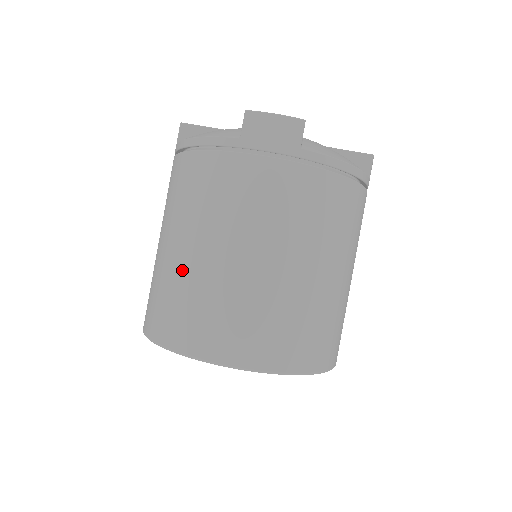
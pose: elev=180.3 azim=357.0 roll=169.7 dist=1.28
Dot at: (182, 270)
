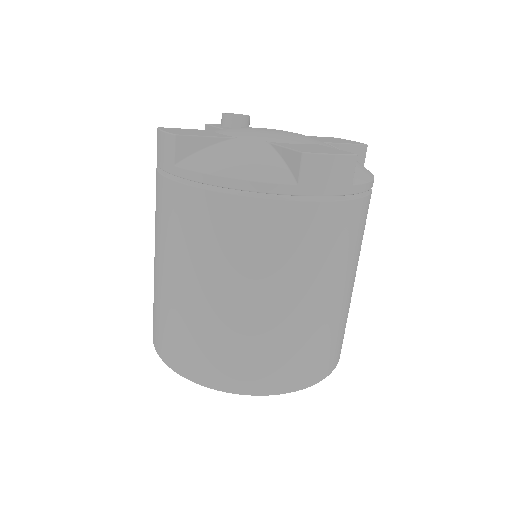
Dot at: (238, 323)
